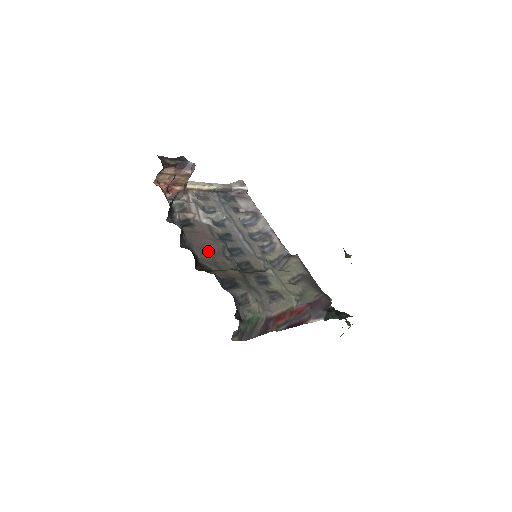
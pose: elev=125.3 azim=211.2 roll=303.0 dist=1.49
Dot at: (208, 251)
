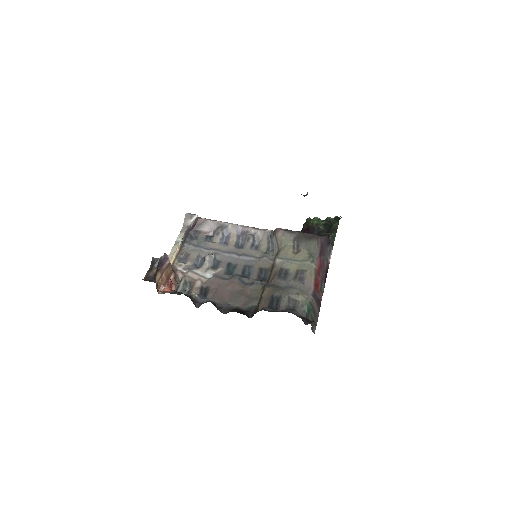
Dot at: (238, 295)
